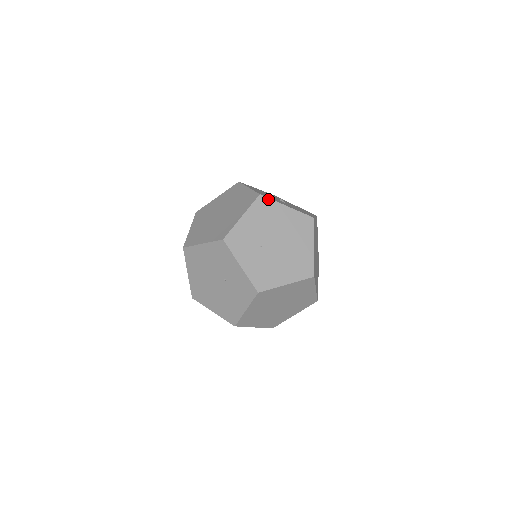
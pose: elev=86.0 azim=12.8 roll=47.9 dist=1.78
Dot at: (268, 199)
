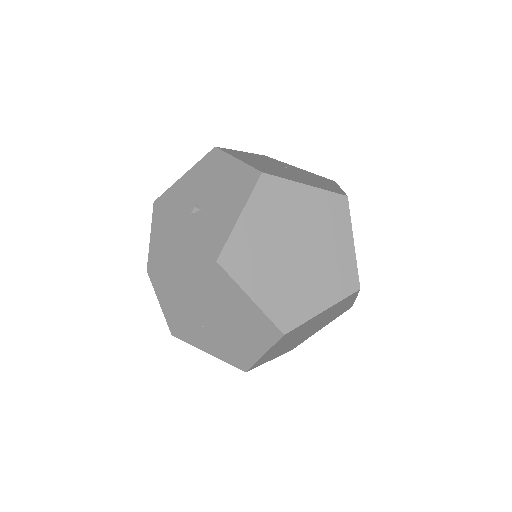
Dot at: (157, 271)
